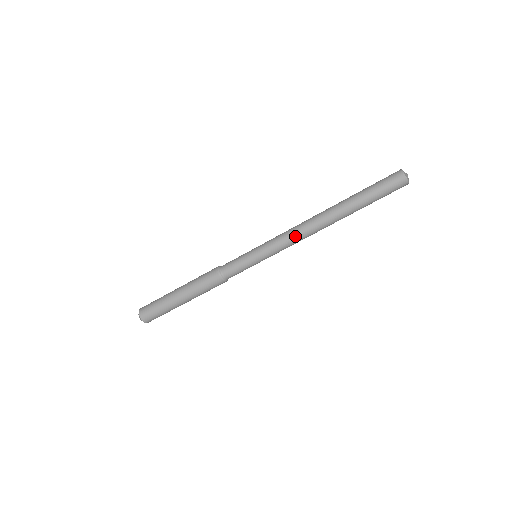
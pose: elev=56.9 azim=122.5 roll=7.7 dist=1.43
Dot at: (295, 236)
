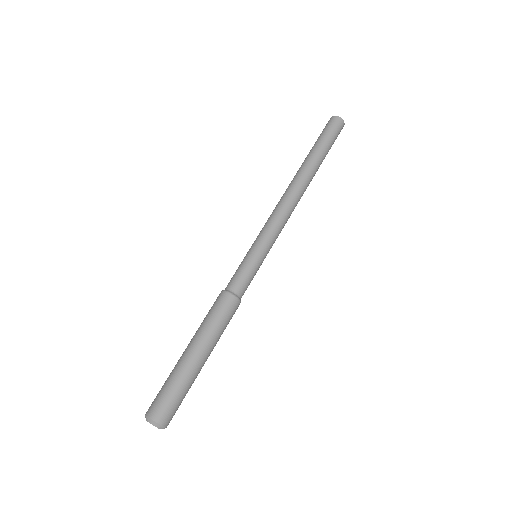
Dot at: (277, 207)
